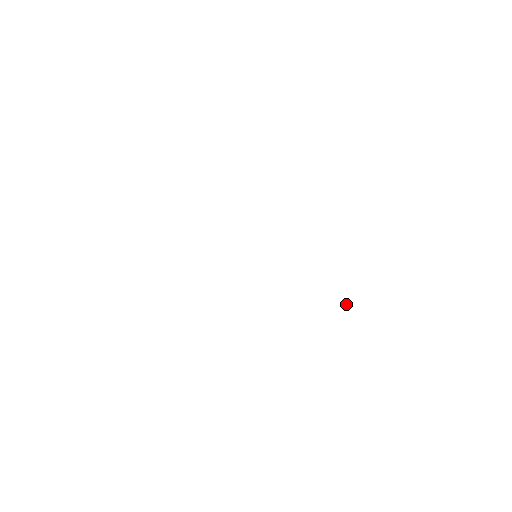
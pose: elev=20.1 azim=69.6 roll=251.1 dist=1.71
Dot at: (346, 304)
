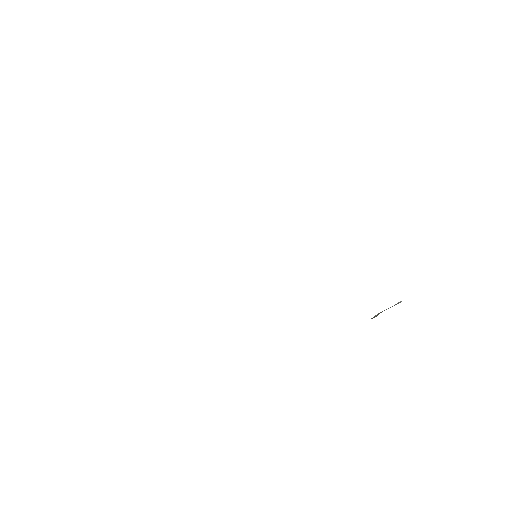
Dot at: (377, 315)
